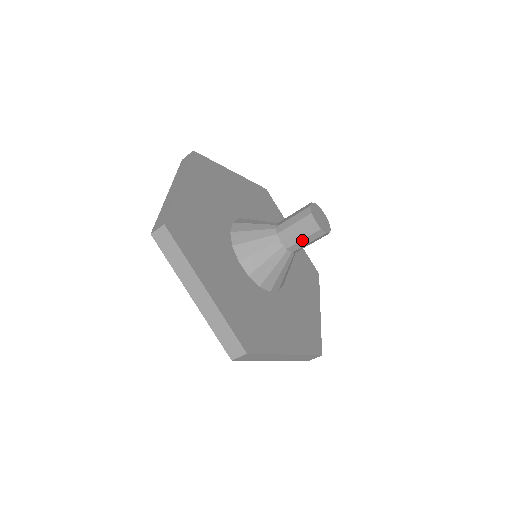
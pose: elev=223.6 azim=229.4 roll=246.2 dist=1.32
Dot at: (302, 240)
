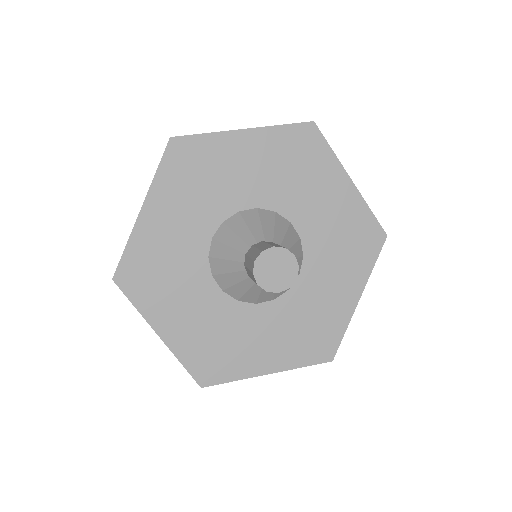
Dot at: occluded
